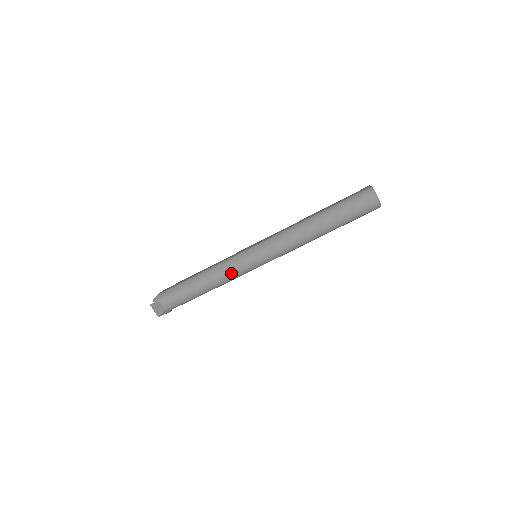
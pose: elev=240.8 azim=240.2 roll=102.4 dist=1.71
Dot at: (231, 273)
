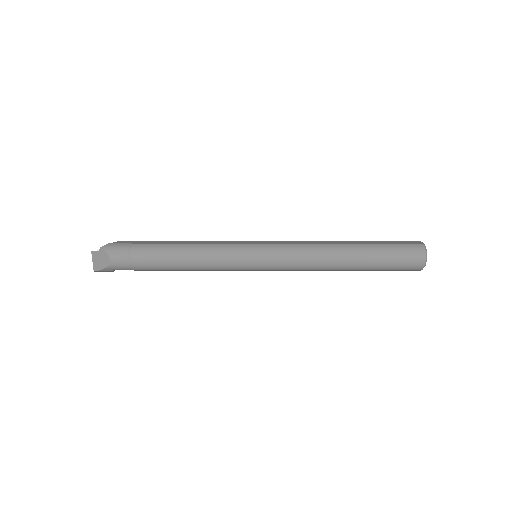
Dot at: (219, 262)
